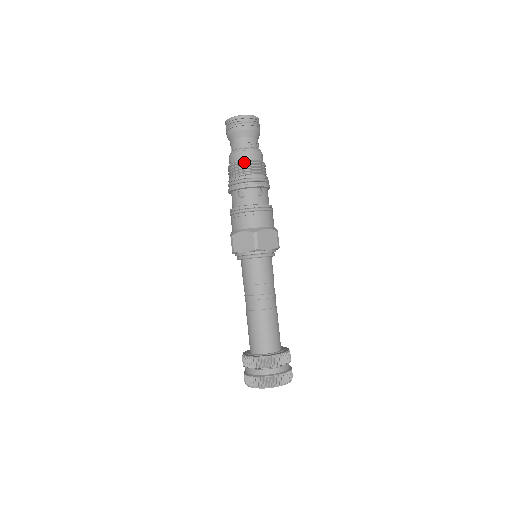
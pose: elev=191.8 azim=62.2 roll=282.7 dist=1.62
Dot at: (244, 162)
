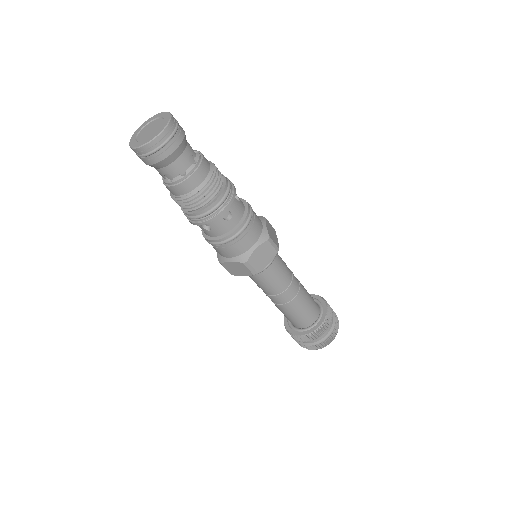
Dot at: (188, 197)
